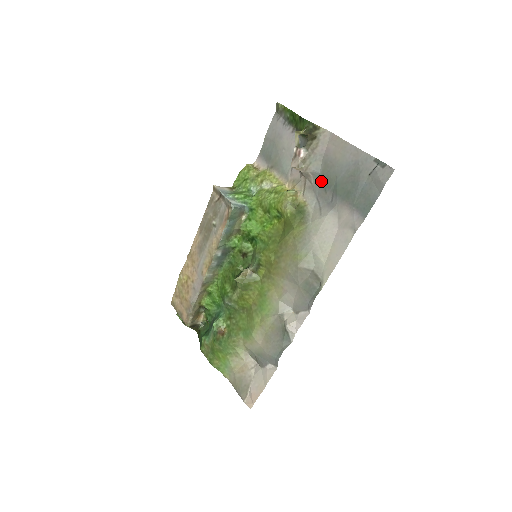
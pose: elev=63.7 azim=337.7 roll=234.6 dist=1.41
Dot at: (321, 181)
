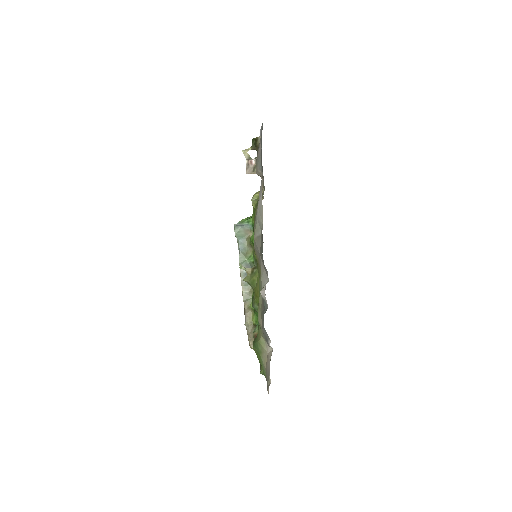
Dot at: occluded
